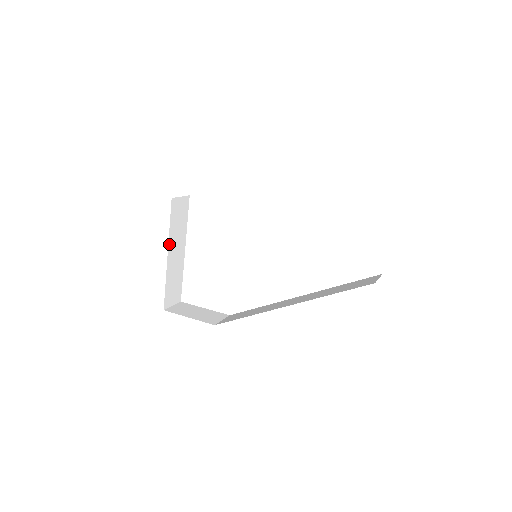
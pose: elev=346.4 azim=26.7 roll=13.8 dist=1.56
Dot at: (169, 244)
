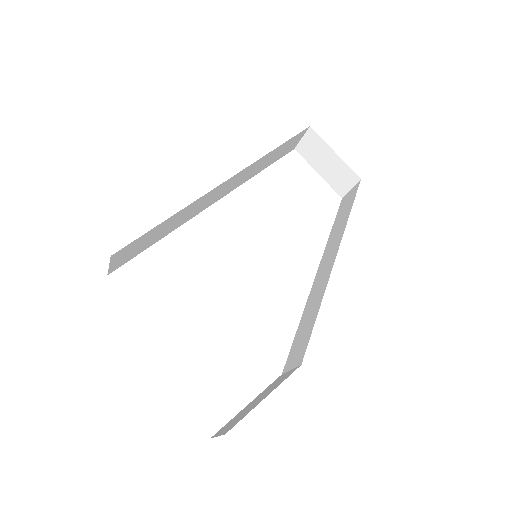
Dot at: occluded
